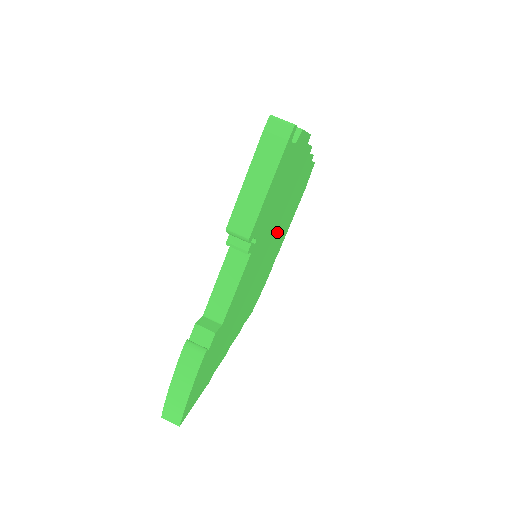
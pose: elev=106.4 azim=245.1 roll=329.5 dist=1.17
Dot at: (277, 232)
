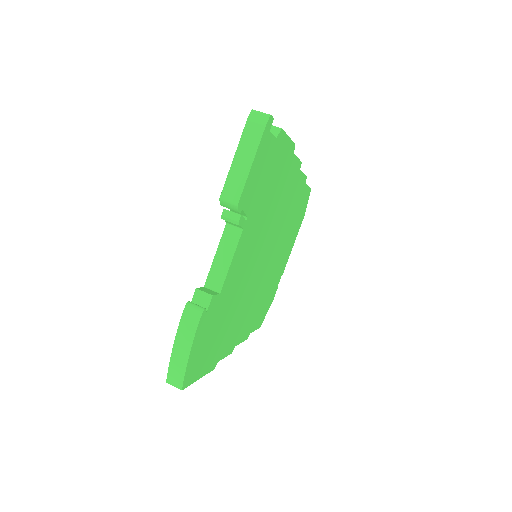
Dot at: (275, 238)
